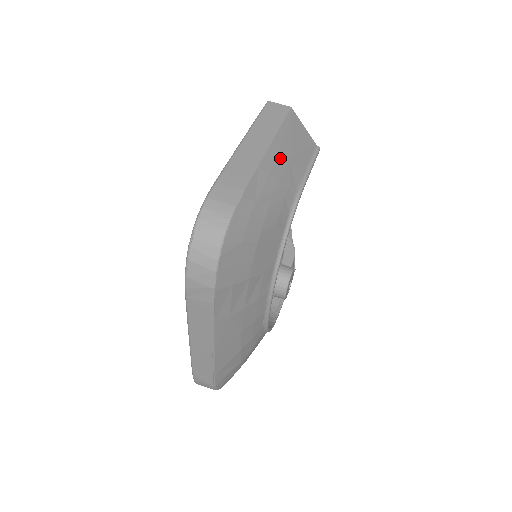
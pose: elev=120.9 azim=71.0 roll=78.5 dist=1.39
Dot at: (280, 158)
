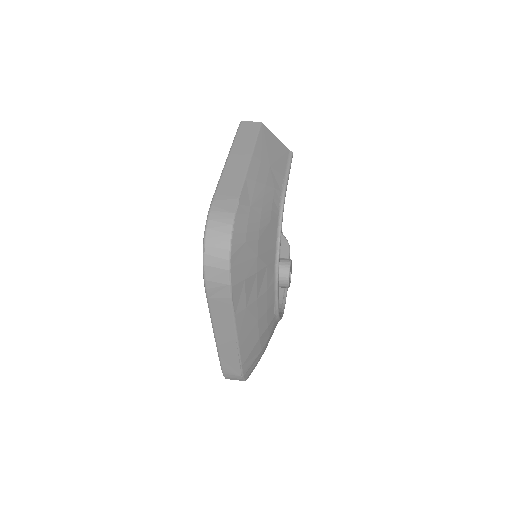
Dot at: (262, 167)
